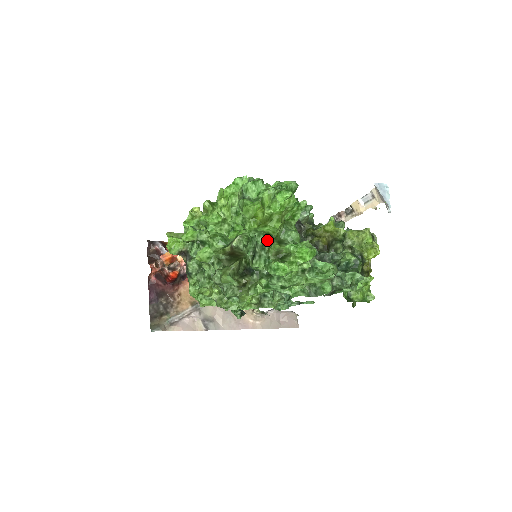
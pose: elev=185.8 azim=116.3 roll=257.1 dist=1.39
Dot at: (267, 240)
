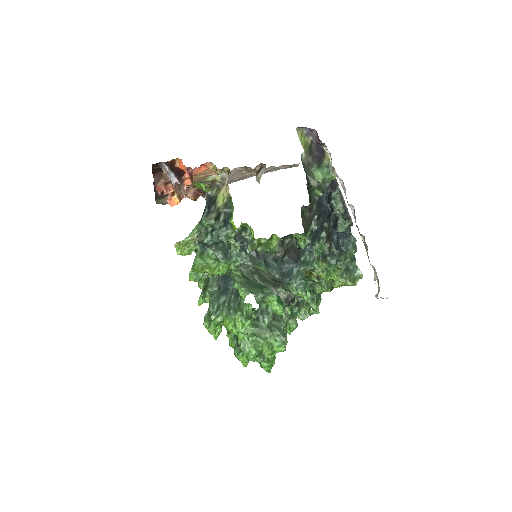
Dot at: occluded
